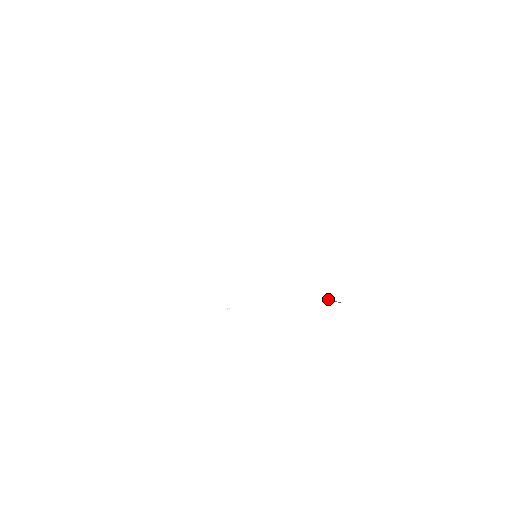
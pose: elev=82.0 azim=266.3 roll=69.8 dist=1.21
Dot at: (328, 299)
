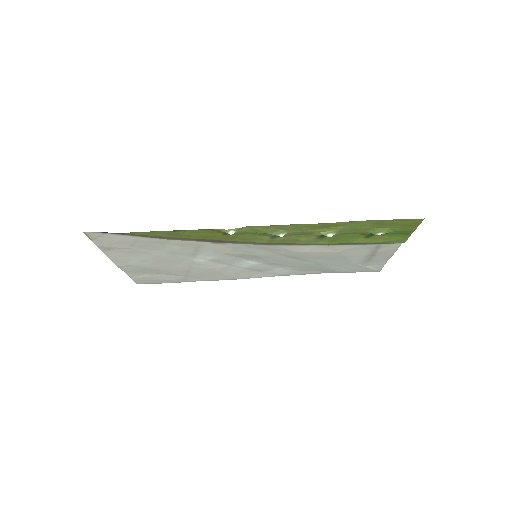
Dot at: (320, 233)
